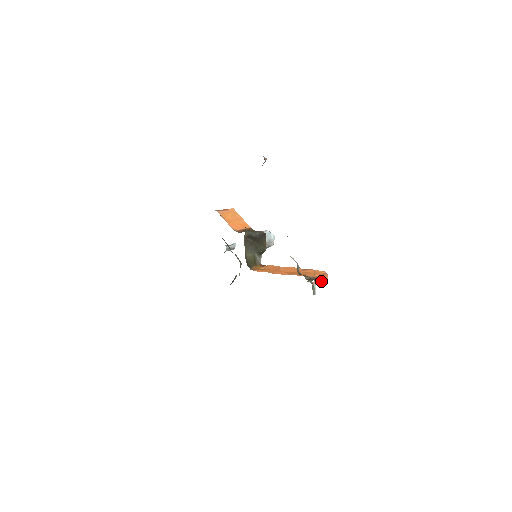
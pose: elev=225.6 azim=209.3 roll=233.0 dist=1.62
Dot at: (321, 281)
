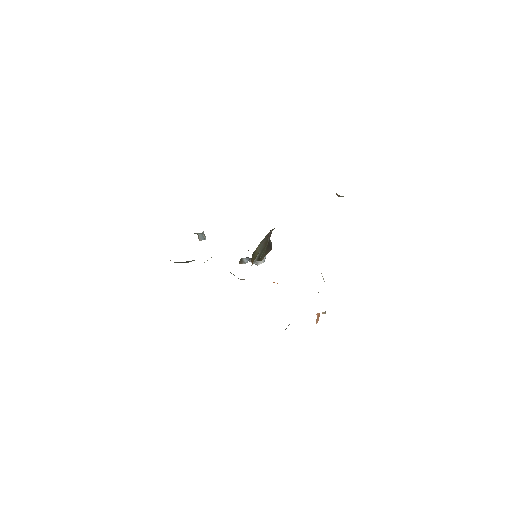
Dot at: (316, 320)
